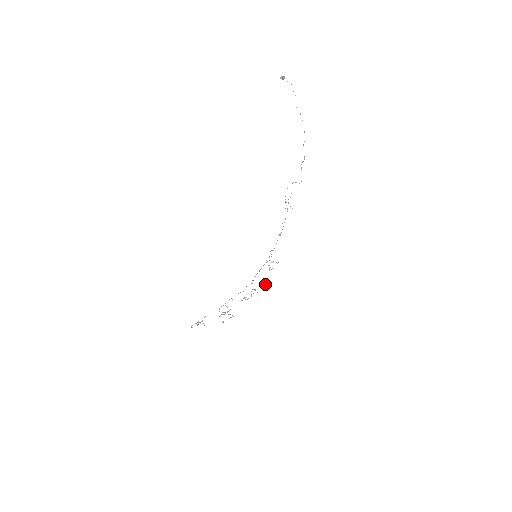
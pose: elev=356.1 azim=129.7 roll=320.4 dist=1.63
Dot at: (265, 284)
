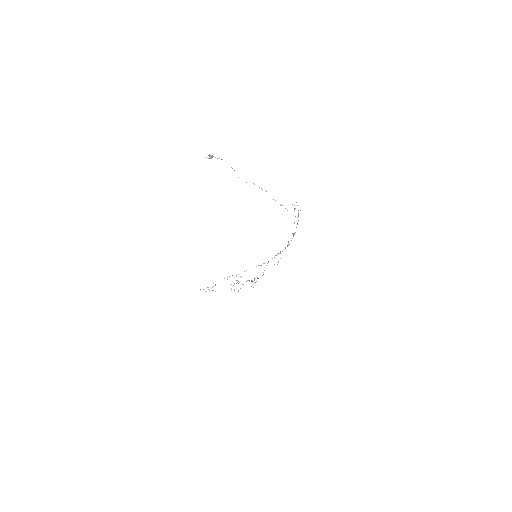
Dot at: occluded
